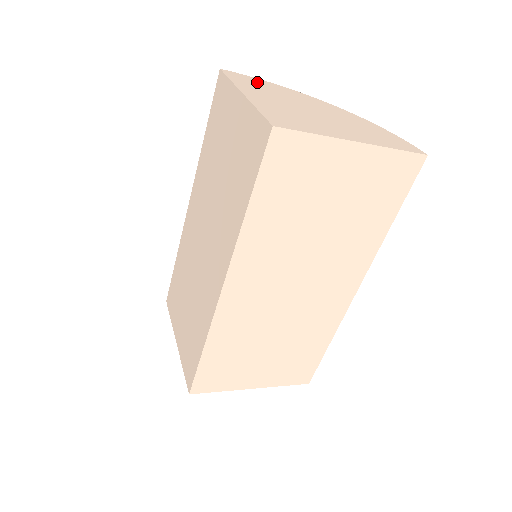
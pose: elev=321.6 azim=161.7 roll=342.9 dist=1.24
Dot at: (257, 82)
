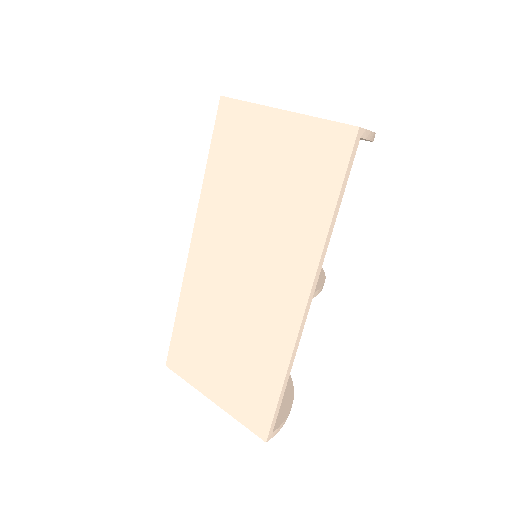
Dot at: occluded
